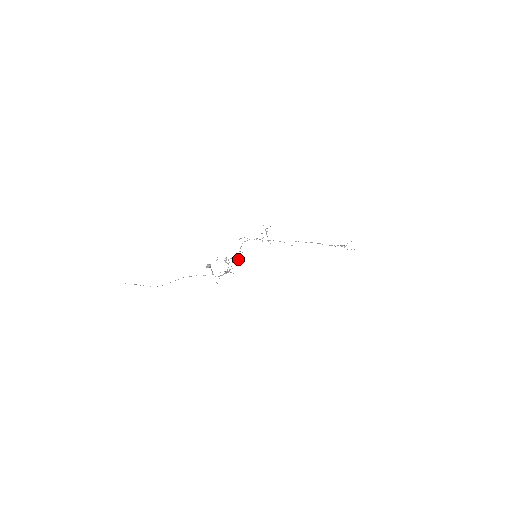
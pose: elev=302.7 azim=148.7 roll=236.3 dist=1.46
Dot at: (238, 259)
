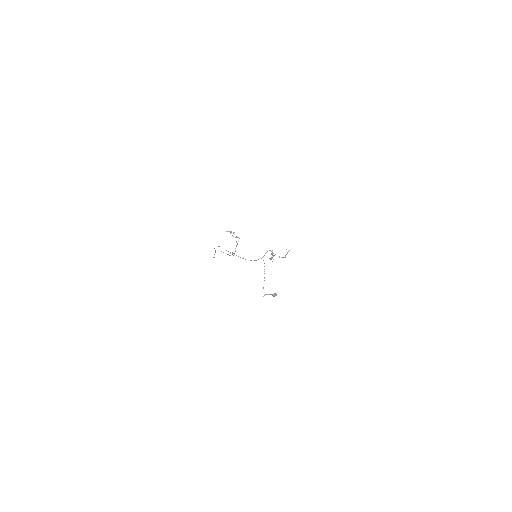
Dot at: (255, 260)
